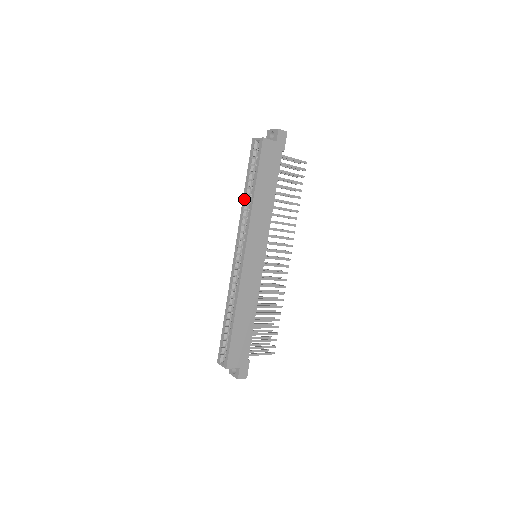
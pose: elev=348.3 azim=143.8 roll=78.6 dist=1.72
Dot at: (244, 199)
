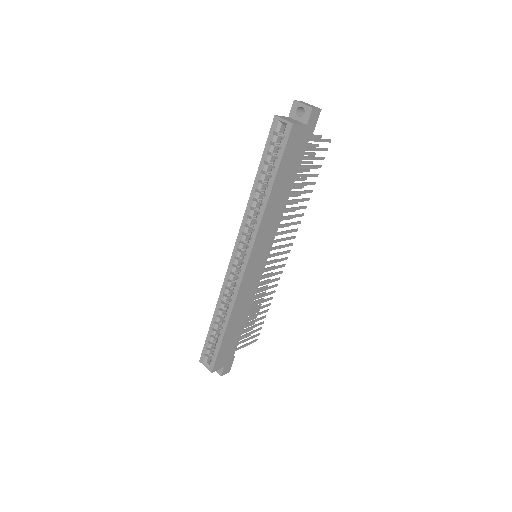
Dot at: (253, 195)
